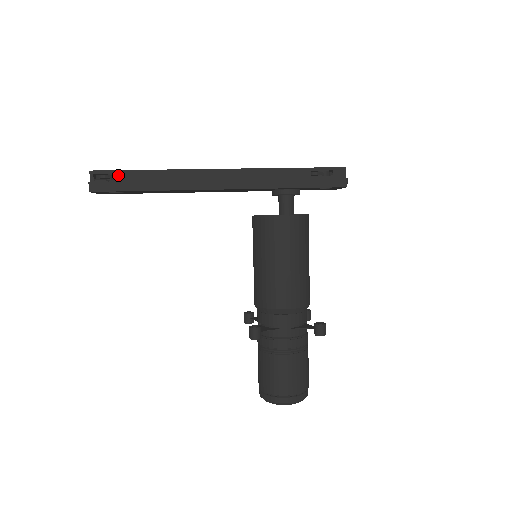
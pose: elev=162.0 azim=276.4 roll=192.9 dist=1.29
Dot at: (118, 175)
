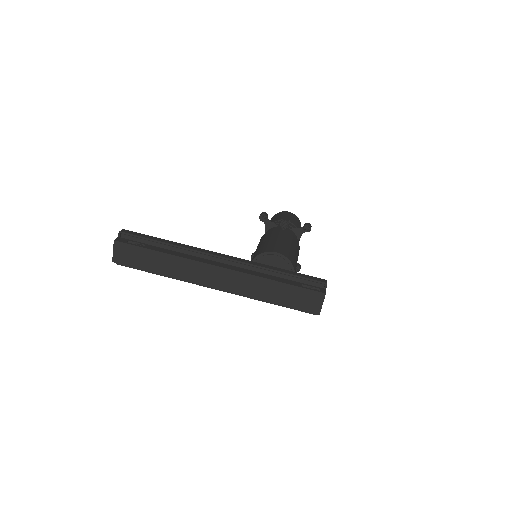
Dot at: (134, 260)
